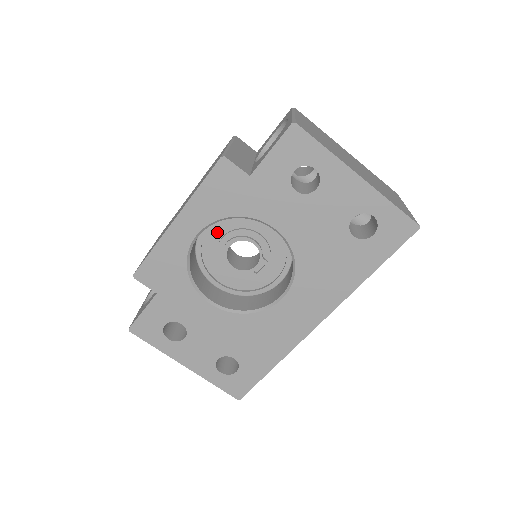
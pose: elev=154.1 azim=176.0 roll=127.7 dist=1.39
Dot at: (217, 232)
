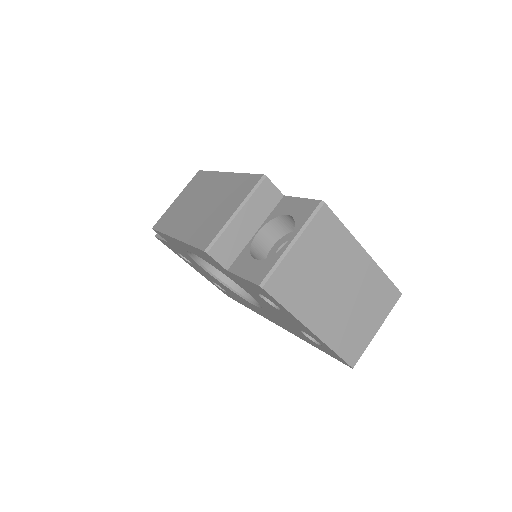
Dot at: occluded
